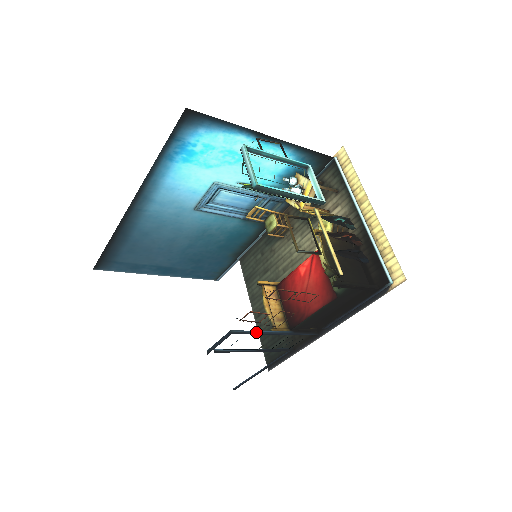
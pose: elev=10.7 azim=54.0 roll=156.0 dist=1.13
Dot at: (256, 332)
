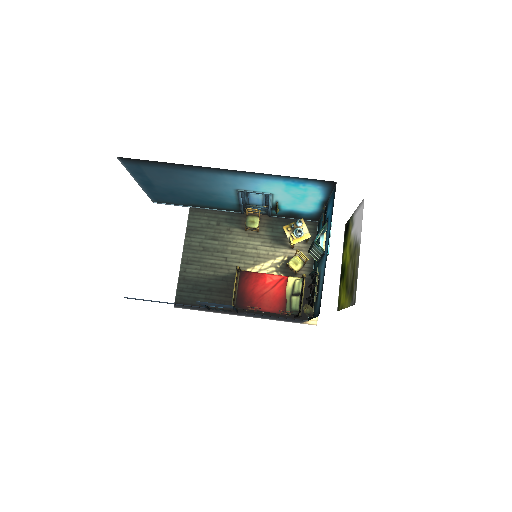
Dot at: occluded
